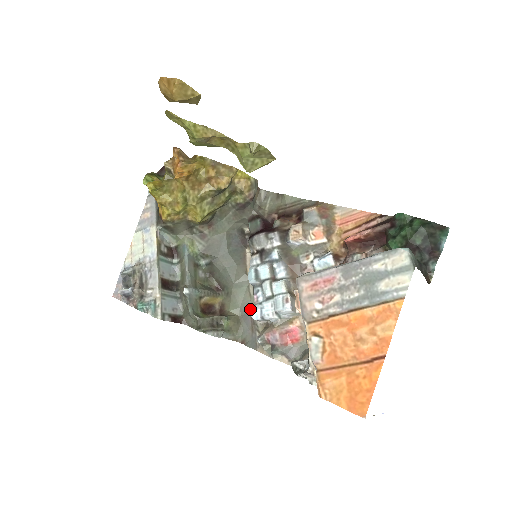
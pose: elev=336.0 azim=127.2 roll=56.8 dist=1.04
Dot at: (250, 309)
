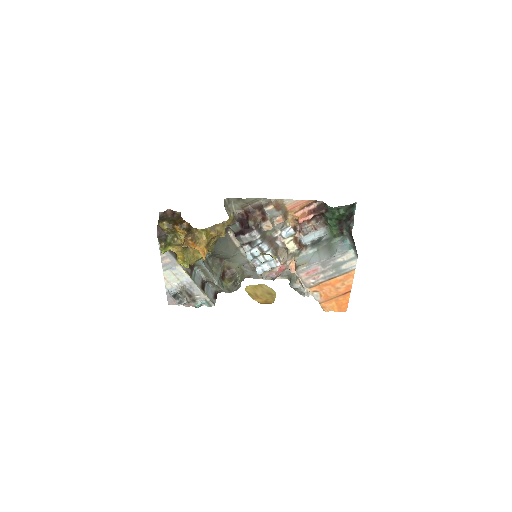
Dot at: (247, 262)
